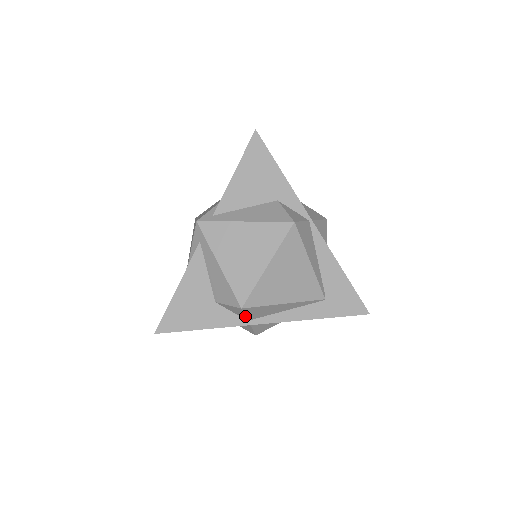
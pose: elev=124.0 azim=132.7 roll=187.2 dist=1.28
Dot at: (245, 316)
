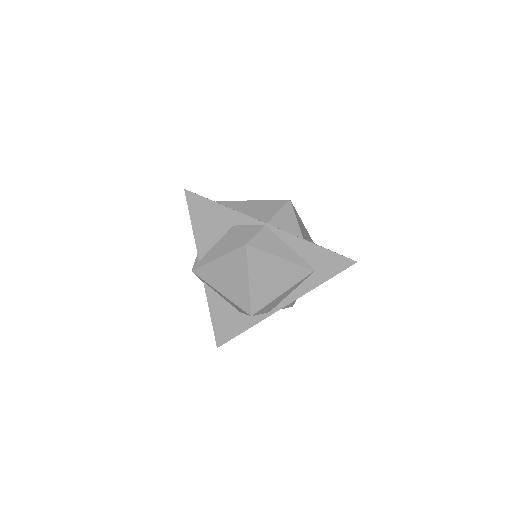
Dot at: (262, 313)
